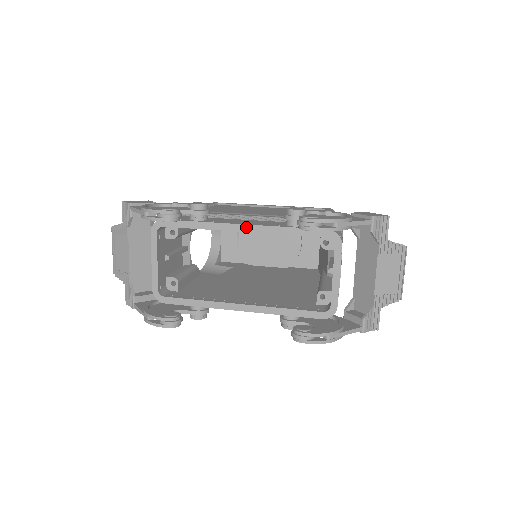
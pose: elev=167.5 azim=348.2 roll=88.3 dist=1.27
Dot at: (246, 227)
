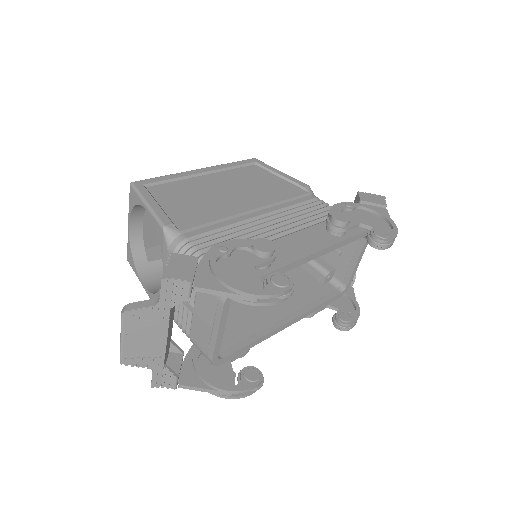
Dot at: (315, 255)
